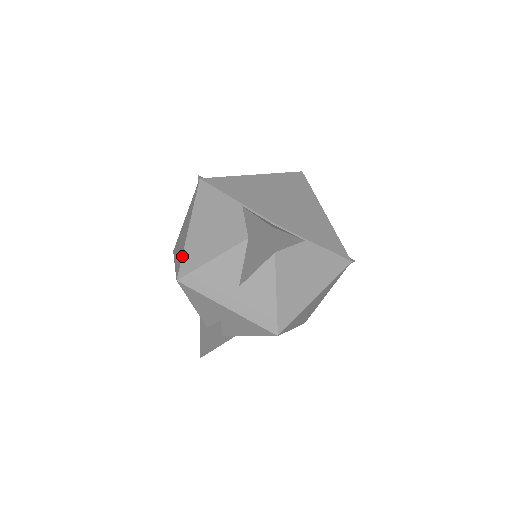
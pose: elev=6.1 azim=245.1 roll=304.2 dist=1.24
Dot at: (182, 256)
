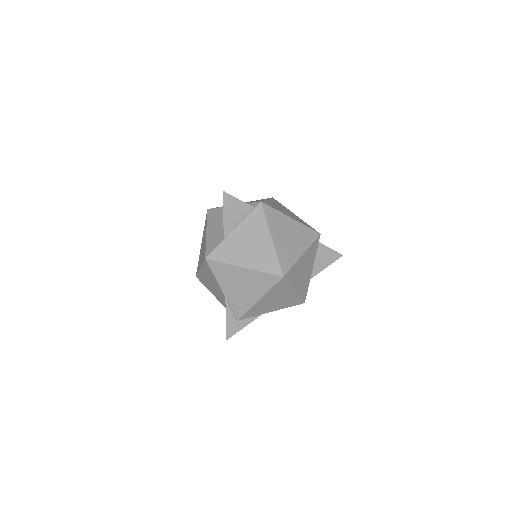
Dot at: (198, 273)
